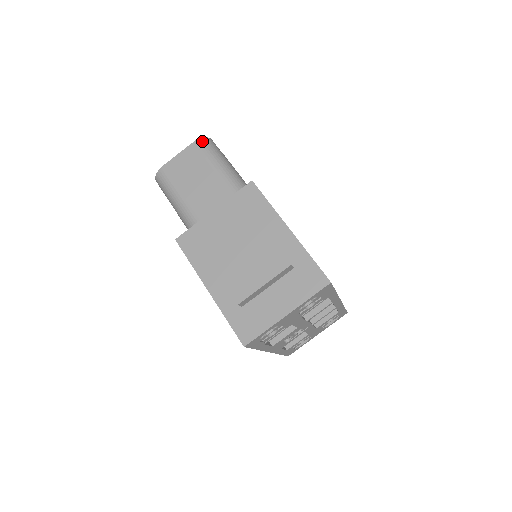
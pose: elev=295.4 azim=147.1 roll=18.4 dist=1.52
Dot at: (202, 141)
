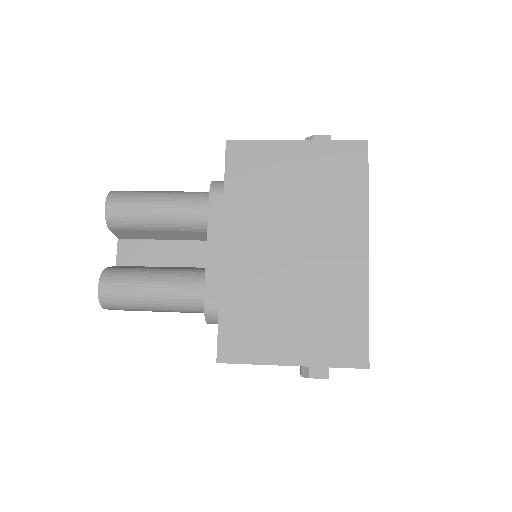
Dot at: occluded
